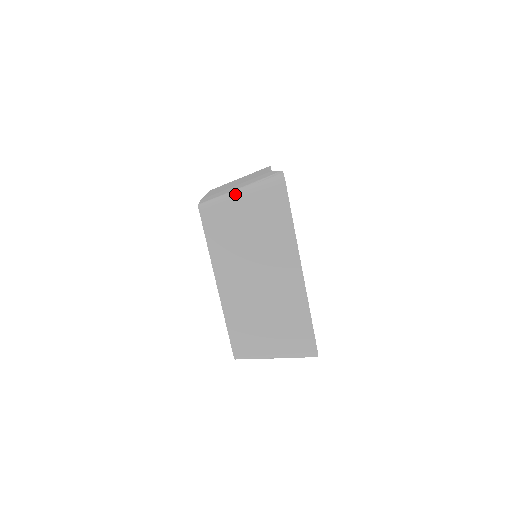
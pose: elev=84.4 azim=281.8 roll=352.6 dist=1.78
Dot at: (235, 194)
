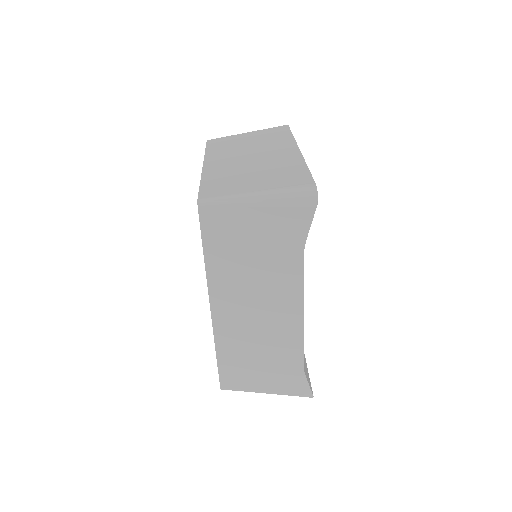
Dot at: occluded
